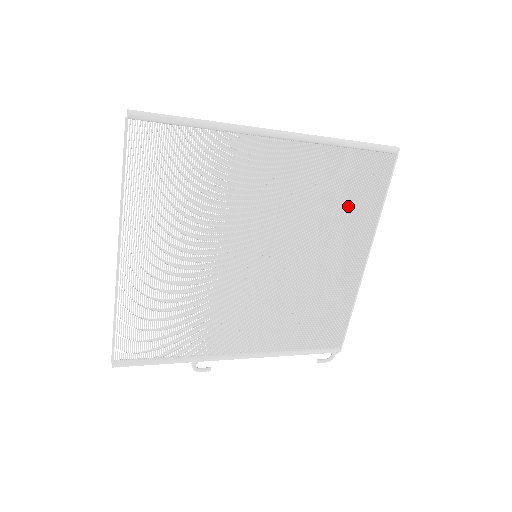
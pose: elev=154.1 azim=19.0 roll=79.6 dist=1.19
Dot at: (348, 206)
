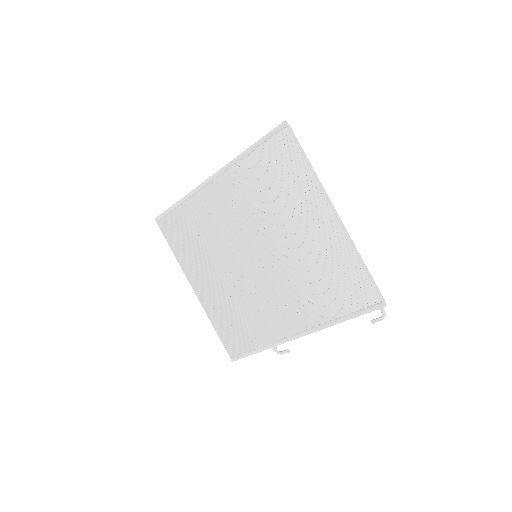
Dot at: (286, 185)
